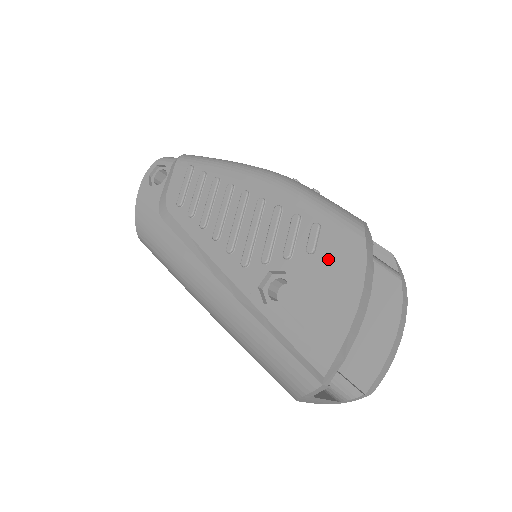
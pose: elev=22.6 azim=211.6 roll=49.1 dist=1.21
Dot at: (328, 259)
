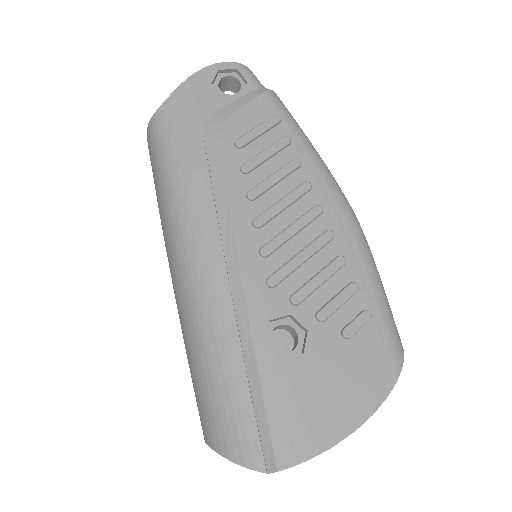
Dot at: (357, 358)
